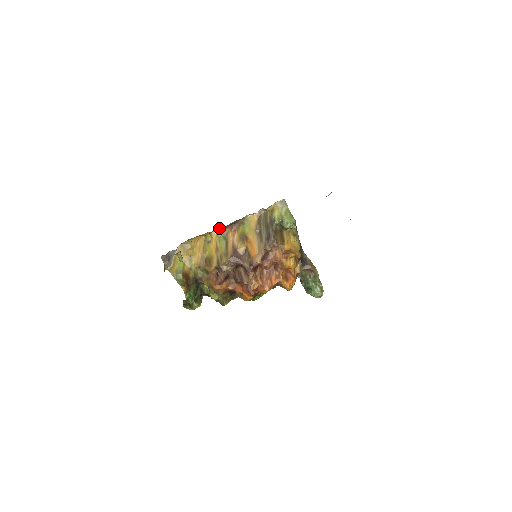
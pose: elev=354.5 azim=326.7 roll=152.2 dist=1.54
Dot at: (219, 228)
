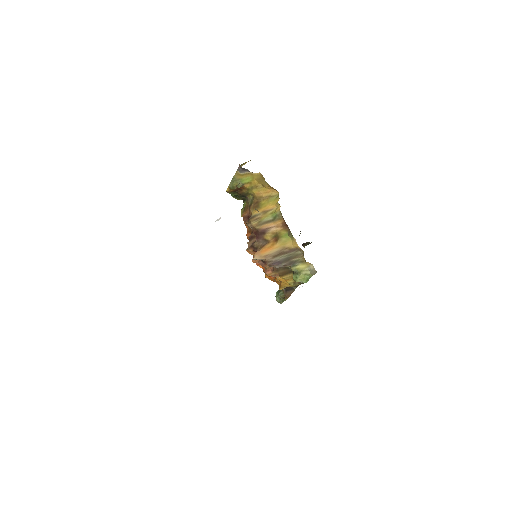
Dot at: (280, 211)
